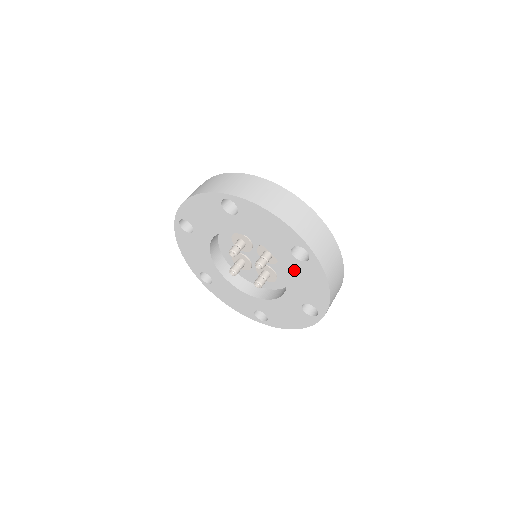
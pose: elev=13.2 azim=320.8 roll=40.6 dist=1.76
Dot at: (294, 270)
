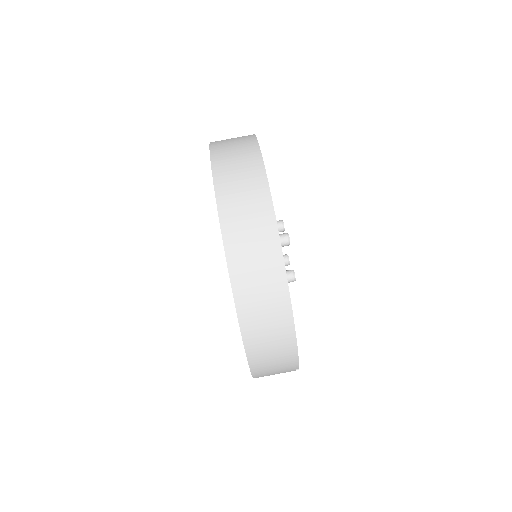
Dot at: occluded
